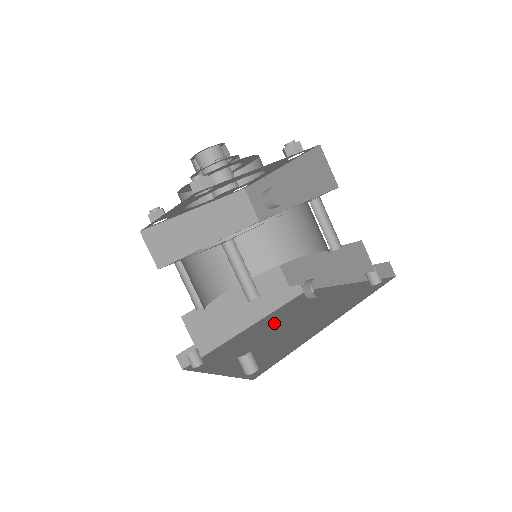
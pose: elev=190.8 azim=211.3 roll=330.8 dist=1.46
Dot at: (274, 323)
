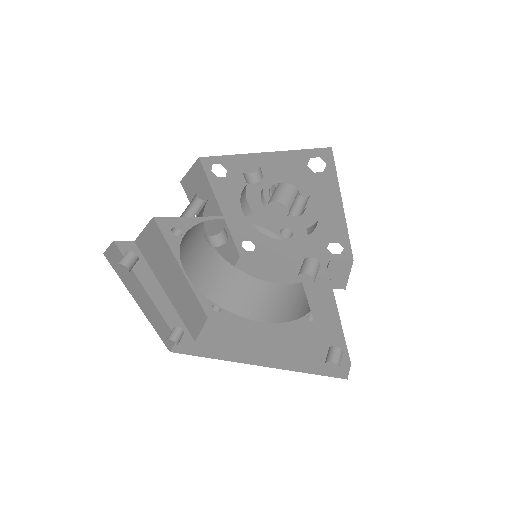
Dot at: occluded
